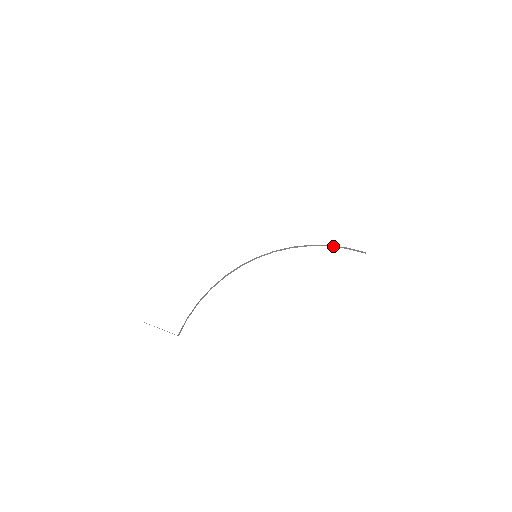
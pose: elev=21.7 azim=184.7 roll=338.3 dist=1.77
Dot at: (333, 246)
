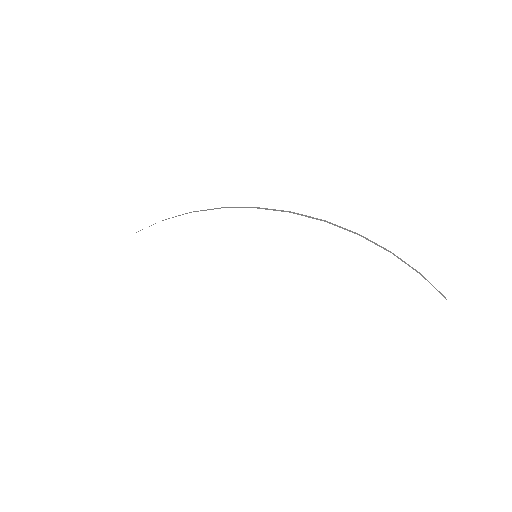
Dot at: occluded
